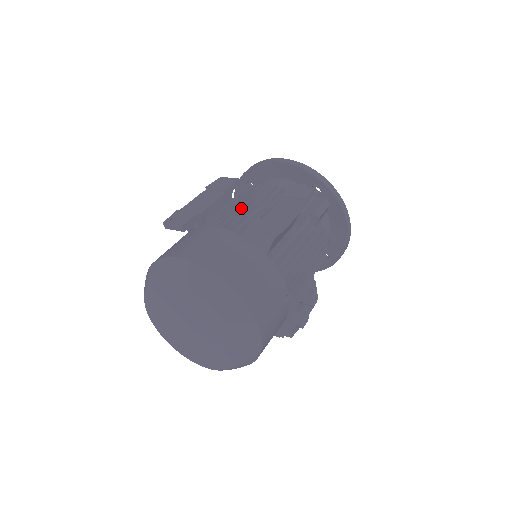
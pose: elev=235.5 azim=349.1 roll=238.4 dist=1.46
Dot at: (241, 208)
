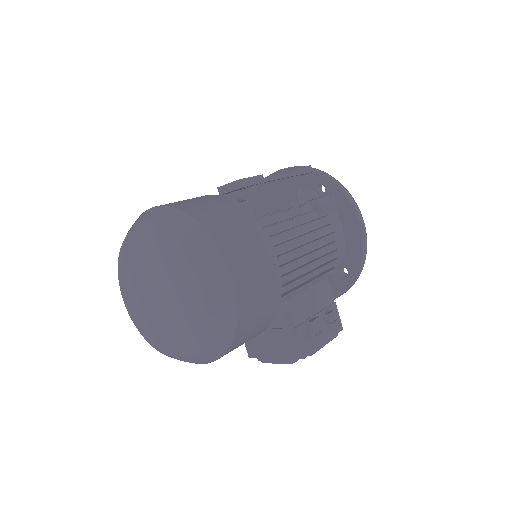
Dot at: occluded
